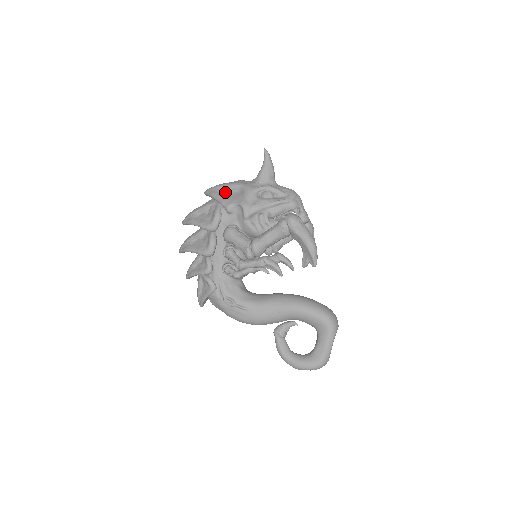
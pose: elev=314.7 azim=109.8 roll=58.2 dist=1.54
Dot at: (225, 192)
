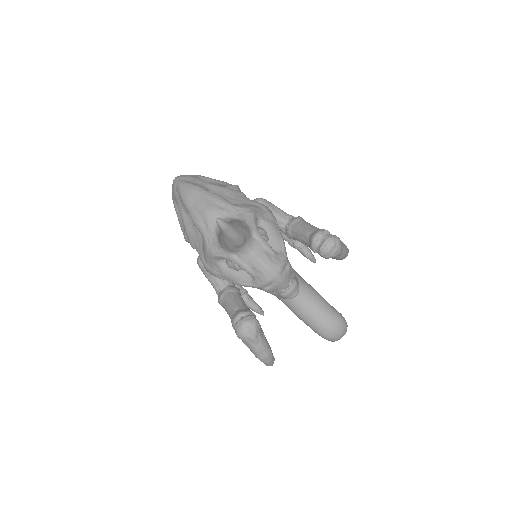
Dot at: (190, 218)
